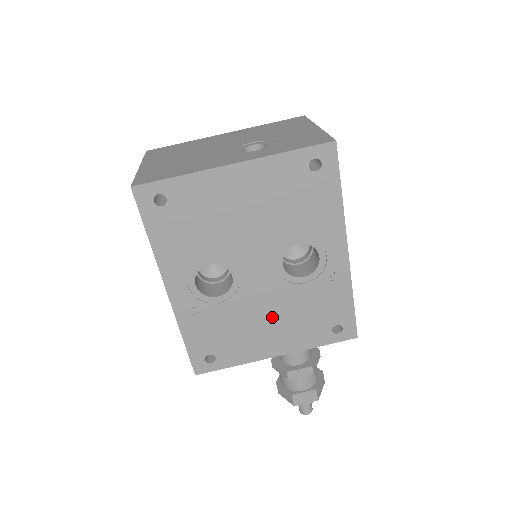
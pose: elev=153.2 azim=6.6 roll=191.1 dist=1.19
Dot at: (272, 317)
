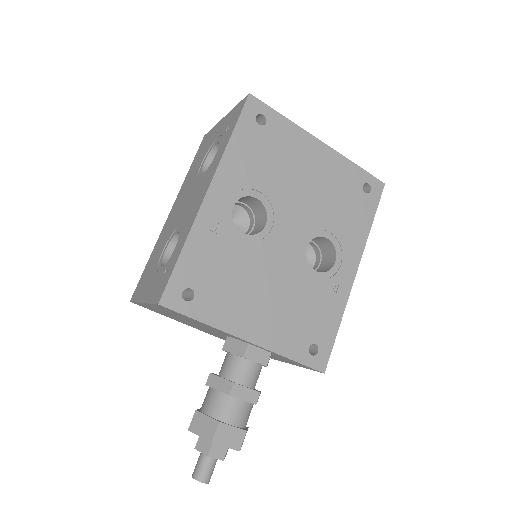
Dot at: (271, 291)
